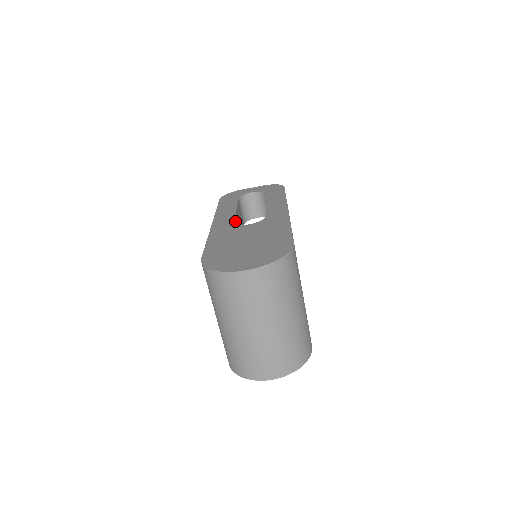
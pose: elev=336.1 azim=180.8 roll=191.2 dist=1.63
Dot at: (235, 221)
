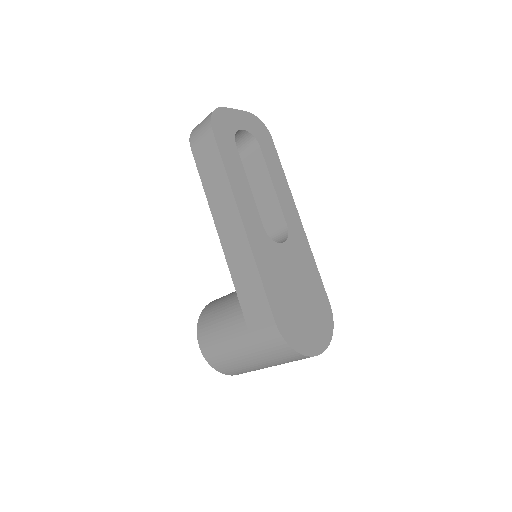
Dot at: (258, 218)
